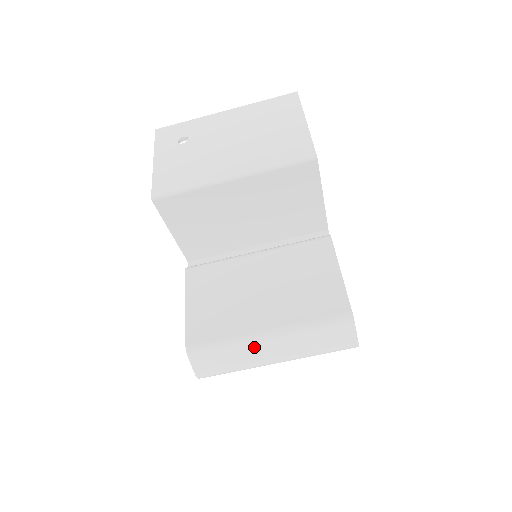
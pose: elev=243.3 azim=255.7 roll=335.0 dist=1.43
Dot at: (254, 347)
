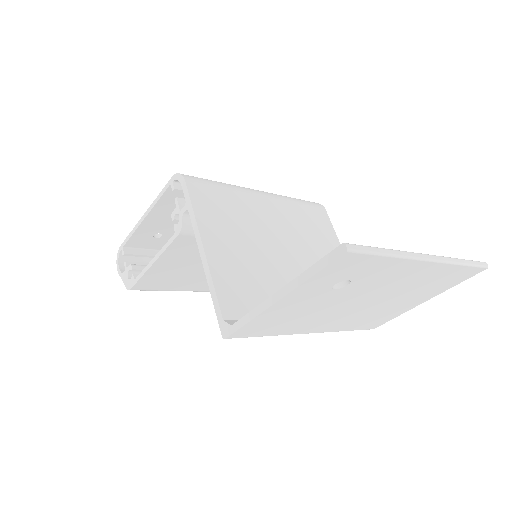
Dot at: occluded
